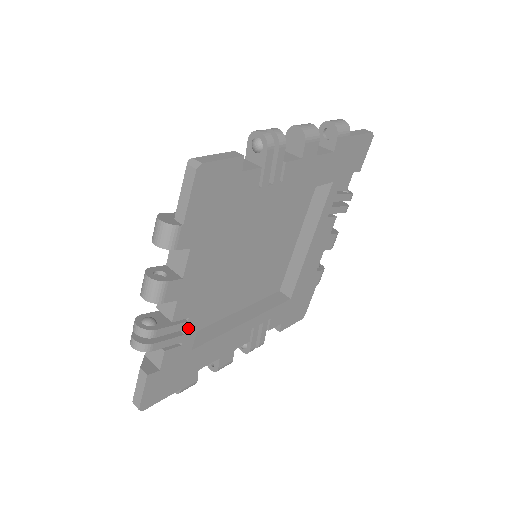
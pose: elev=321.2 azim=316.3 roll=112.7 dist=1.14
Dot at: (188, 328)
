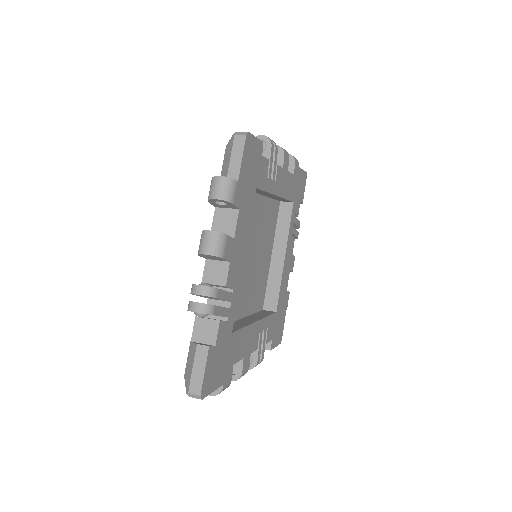
Dot at: (232, 302)
